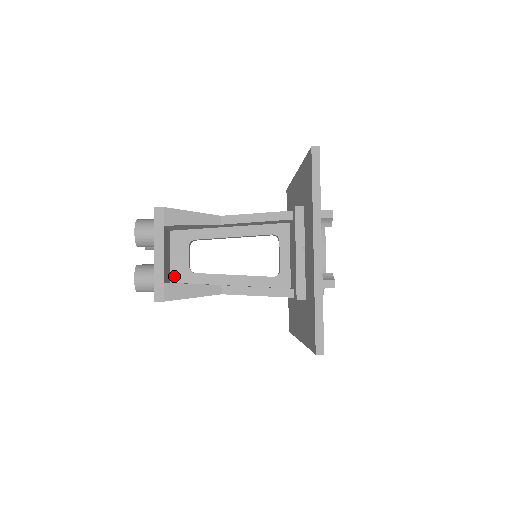
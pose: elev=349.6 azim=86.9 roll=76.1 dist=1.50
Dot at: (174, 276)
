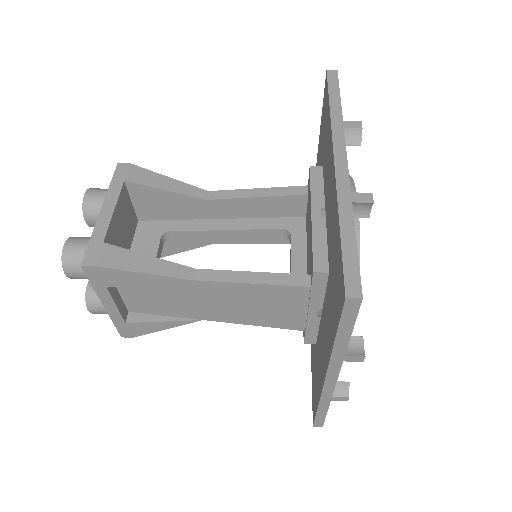
Dot at: occluded
